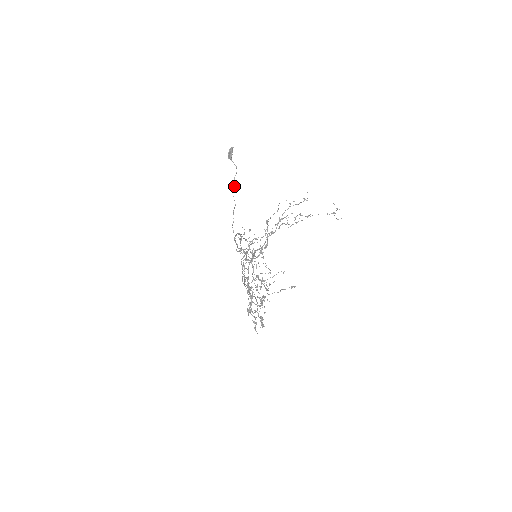
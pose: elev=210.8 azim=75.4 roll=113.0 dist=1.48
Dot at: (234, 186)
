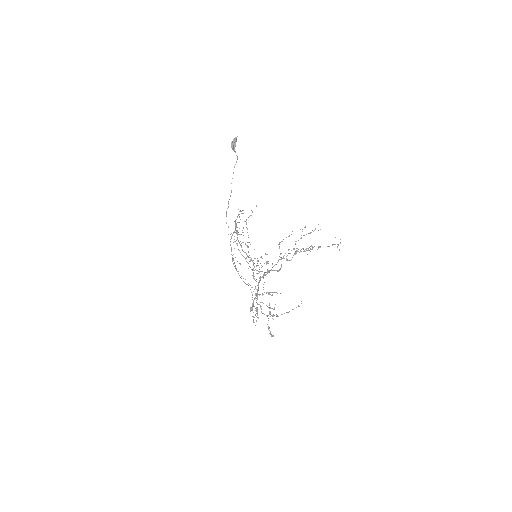
Dot at: occluded
